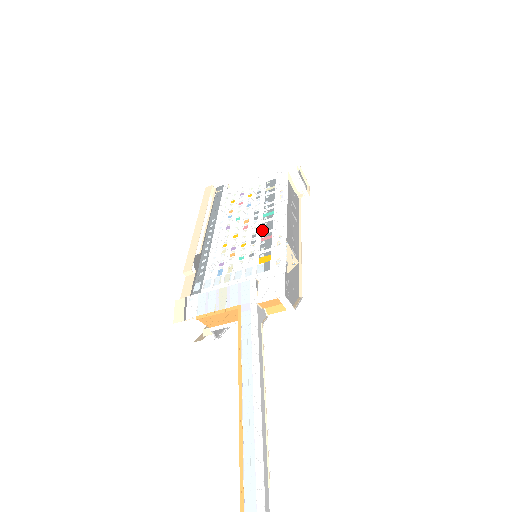
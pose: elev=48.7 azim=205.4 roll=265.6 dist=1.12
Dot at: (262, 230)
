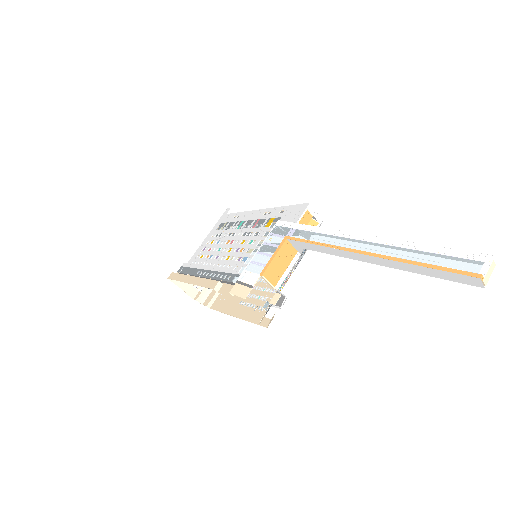
Dot at: (247, 228)
